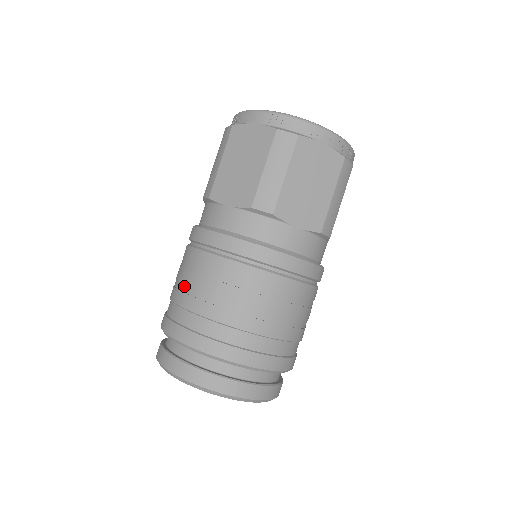
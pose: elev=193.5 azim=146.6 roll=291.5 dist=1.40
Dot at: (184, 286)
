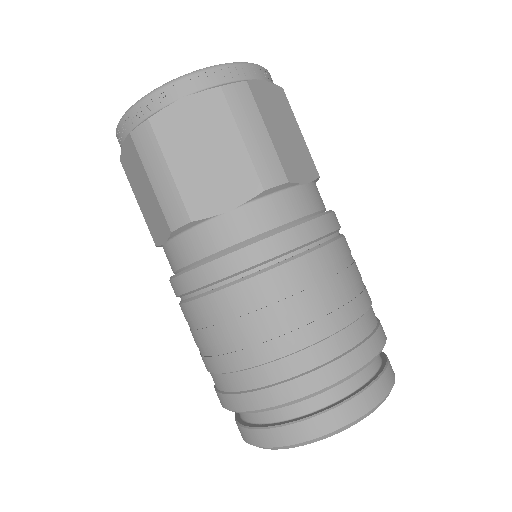
Dot at: (250, 339)
